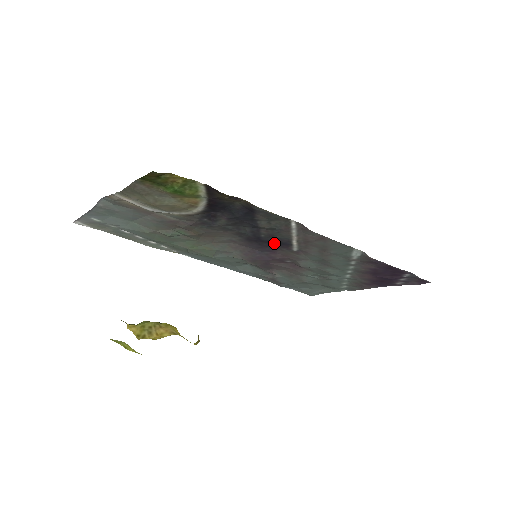
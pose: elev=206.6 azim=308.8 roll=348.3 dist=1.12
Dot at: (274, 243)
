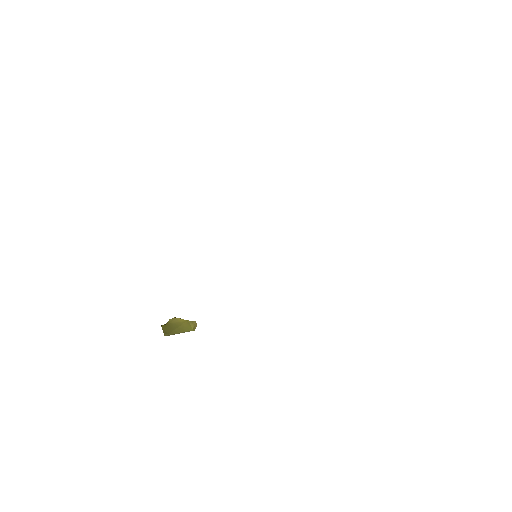
Dot at: occluded
